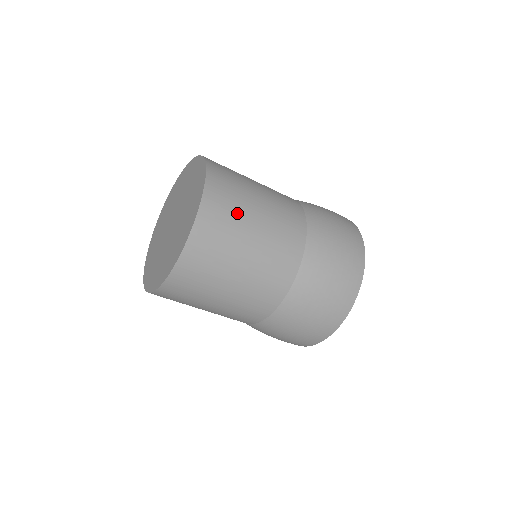
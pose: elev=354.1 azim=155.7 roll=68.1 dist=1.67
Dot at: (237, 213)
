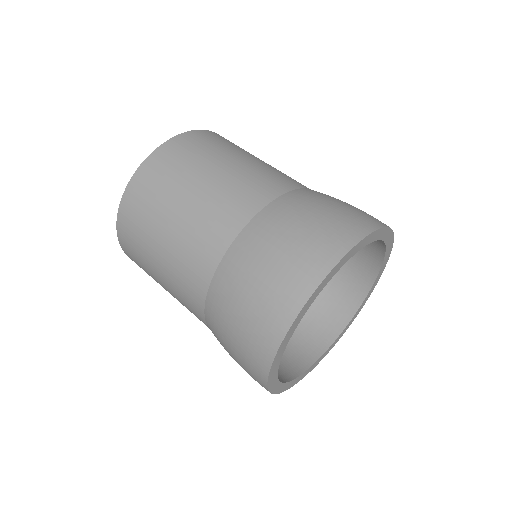
Dot at: (205, 153)
